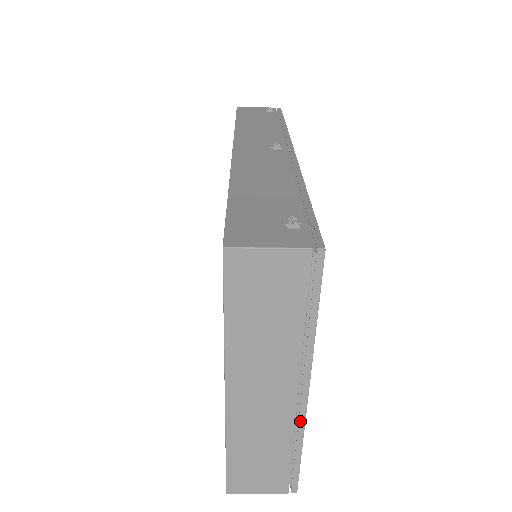
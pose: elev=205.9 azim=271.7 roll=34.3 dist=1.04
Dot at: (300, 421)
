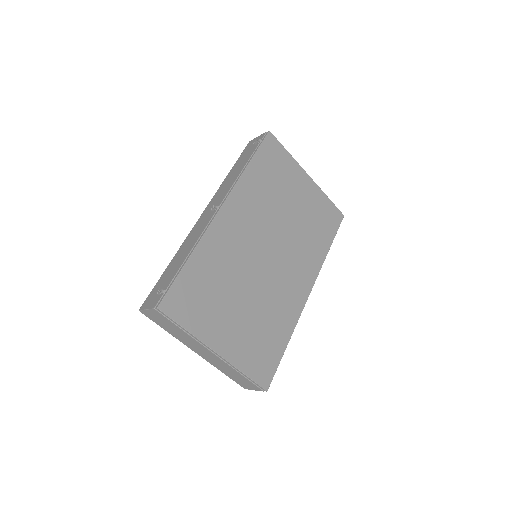
Dot at: (228, 363)
